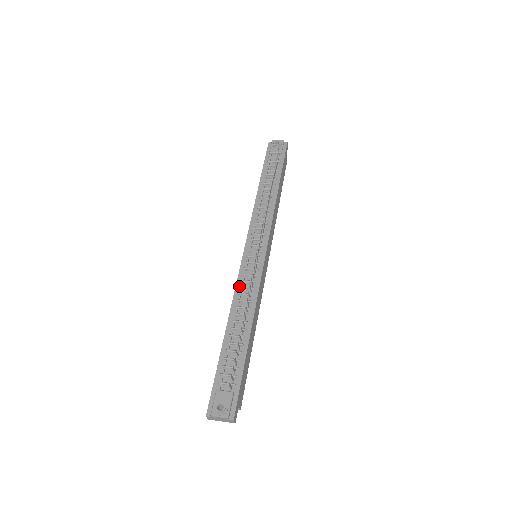
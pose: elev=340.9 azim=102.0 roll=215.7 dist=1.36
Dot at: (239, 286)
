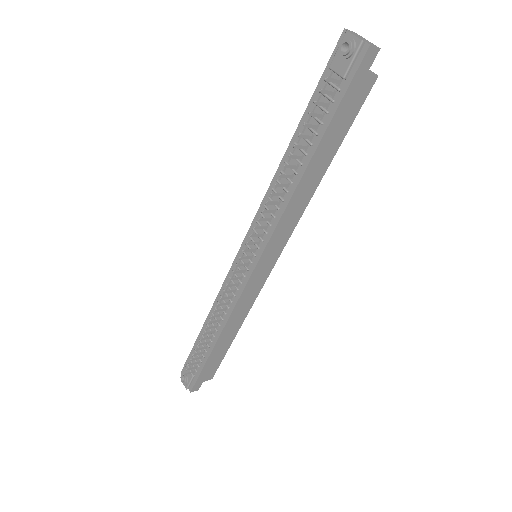
Dot at: (224, 288)
